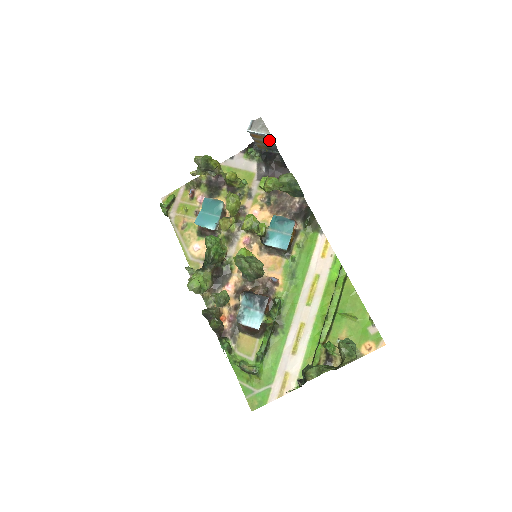
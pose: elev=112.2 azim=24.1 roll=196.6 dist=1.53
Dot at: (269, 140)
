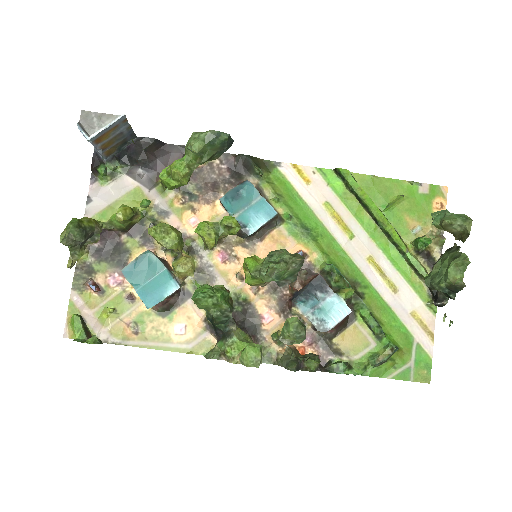
Dot at: (121, 128)
